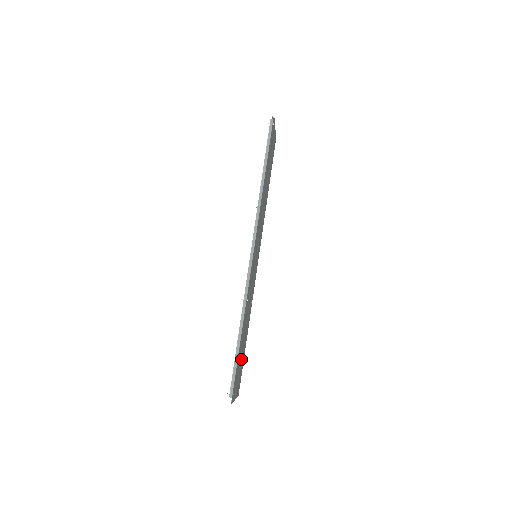
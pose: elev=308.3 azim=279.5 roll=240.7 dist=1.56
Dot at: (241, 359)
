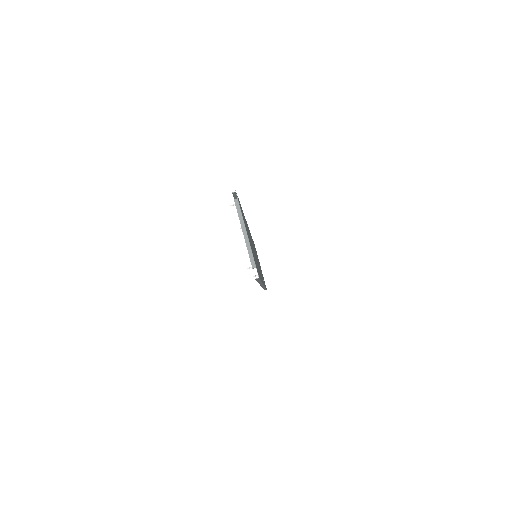
Dot at: occluded
